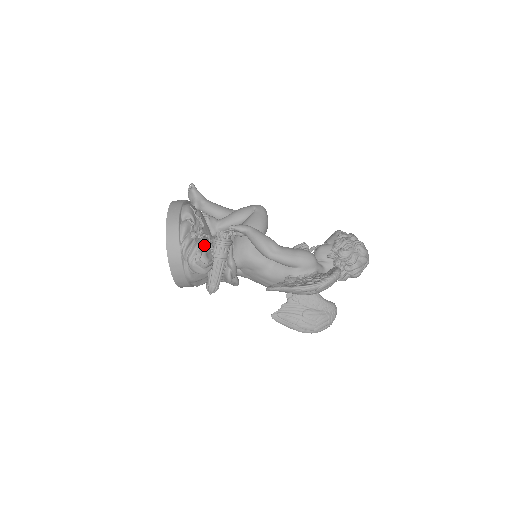
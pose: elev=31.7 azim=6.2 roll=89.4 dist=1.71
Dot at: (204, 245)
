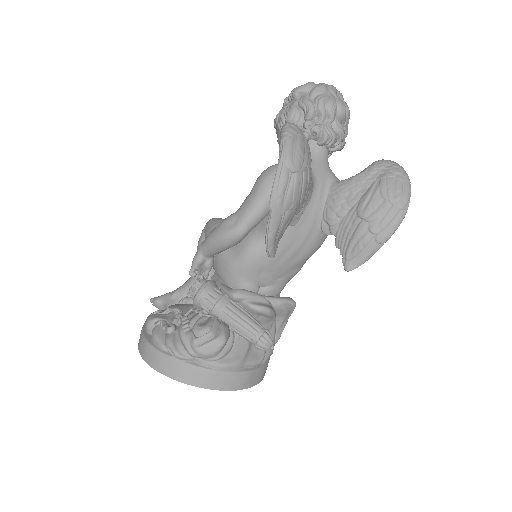
Dot at: (187, 322)
